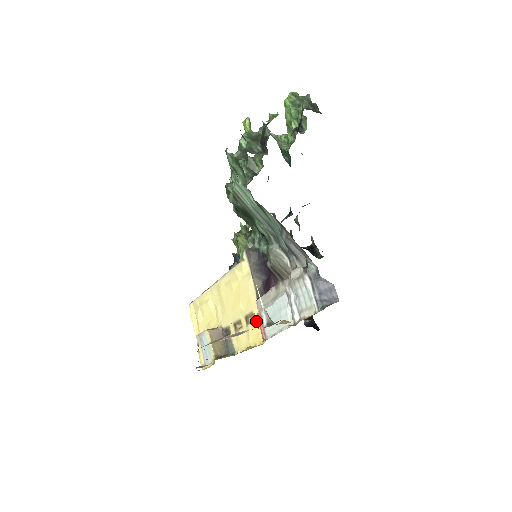
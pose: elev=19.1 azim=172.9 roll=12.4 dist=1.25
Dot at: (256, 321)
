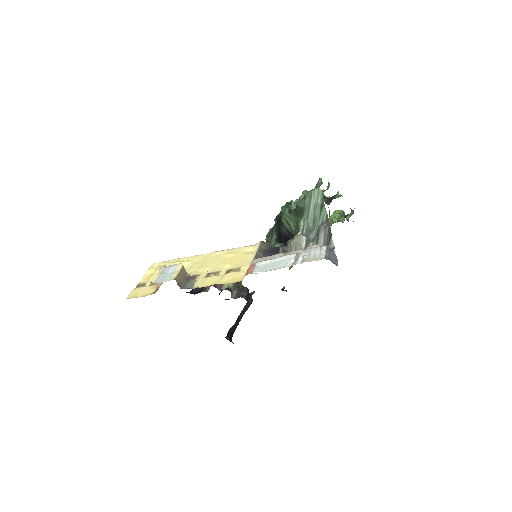
Dot at: (240, 272)
